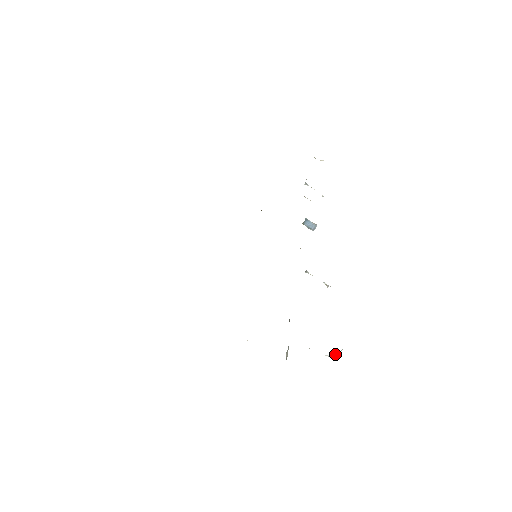
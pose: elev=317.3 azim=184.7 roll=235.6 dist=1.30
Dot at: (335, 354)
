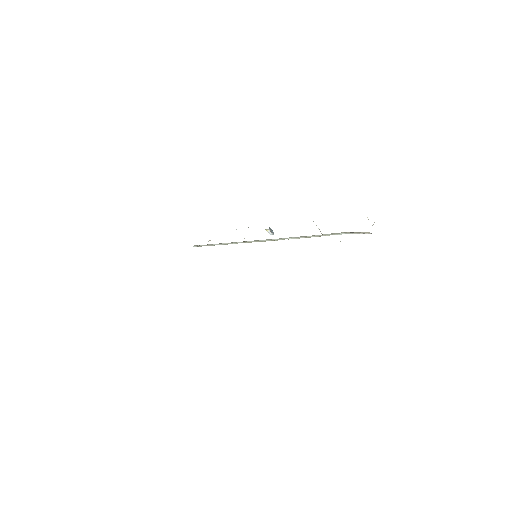
Dot at: occluded
